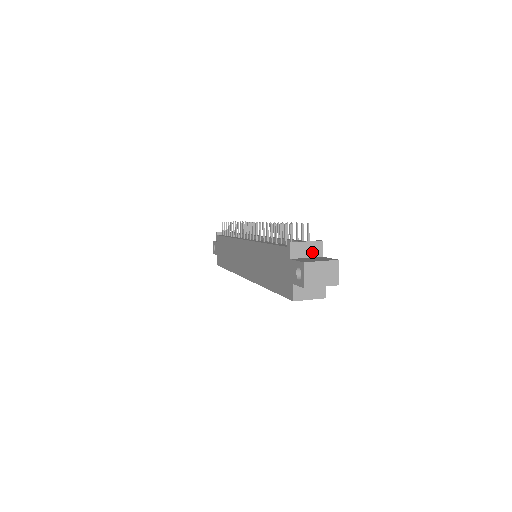
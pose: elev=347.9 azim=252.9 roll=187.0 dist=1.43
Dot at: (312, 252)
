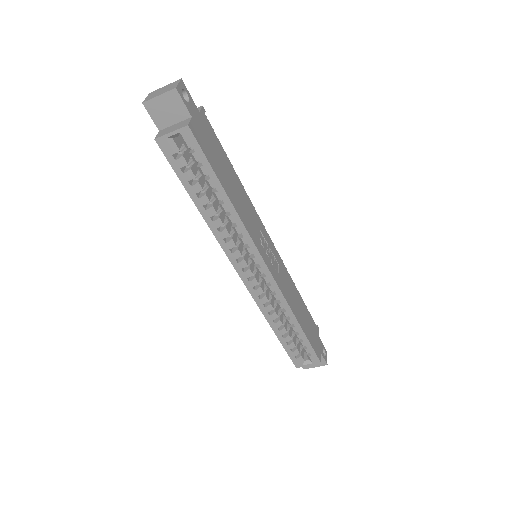
Dot at: occluded
